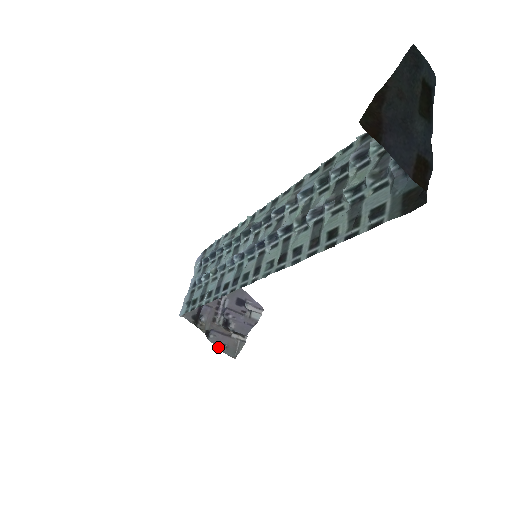
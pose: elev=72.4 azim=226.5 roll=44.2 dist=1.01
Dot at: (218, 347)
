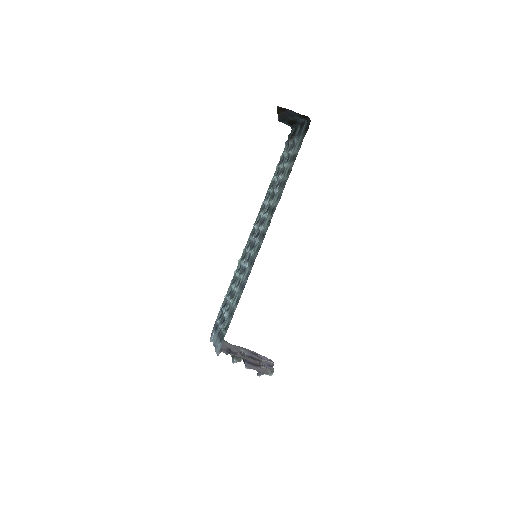
Dot at: occluded
